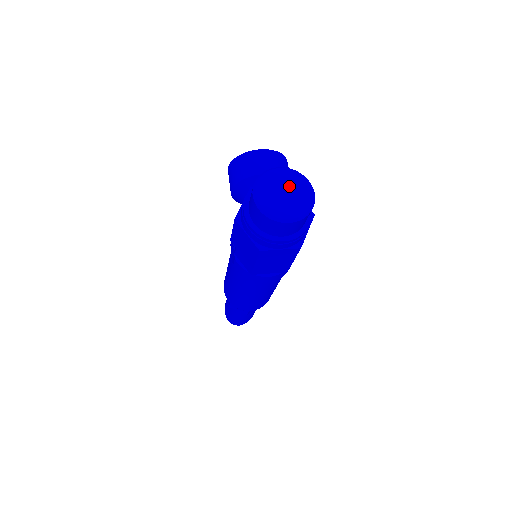
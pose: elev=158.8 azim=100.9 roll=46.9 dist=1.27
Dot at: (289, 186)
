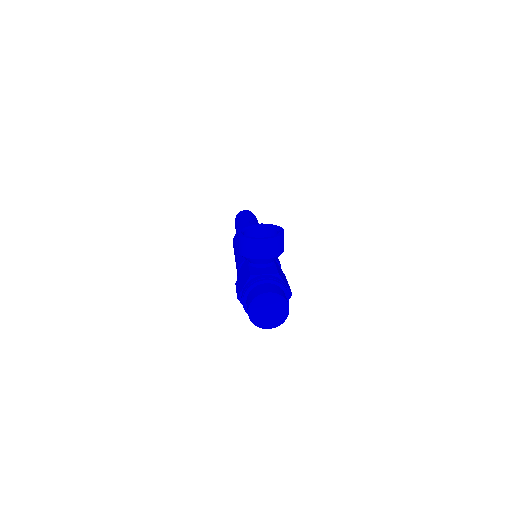
Dot at: (273, 307)
